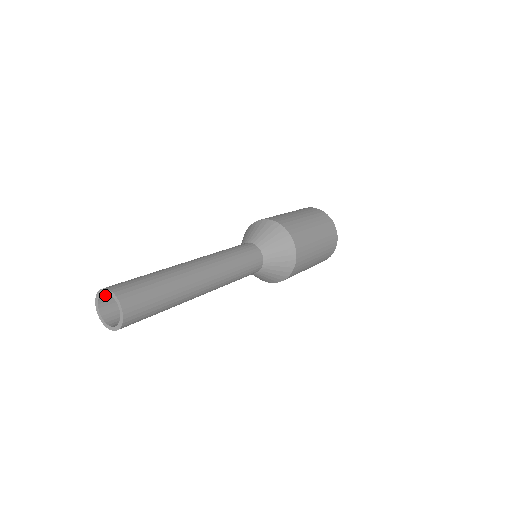
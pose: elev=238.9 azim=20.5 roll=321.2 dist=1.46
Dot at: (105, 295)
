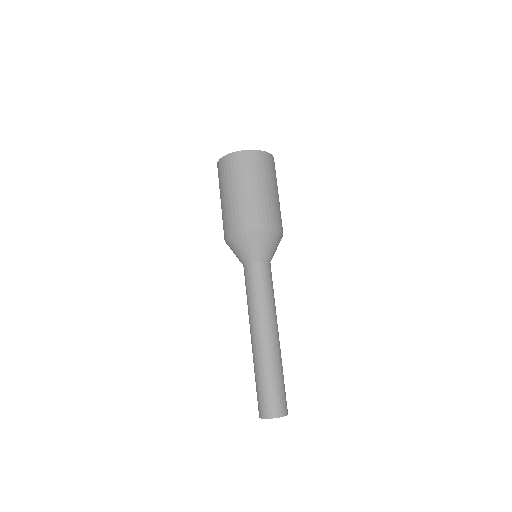
Dot at: (266, 413)
